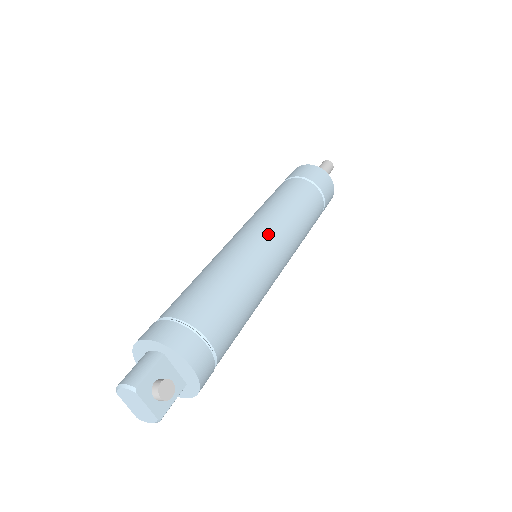
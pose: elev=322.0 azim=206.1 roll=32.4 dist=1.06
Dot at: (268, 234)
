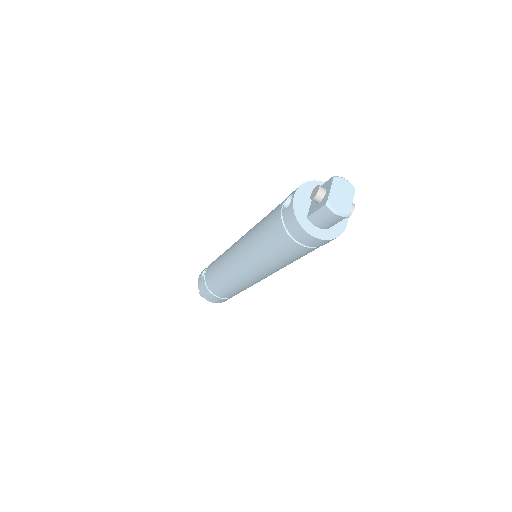
Dot at: occluded
